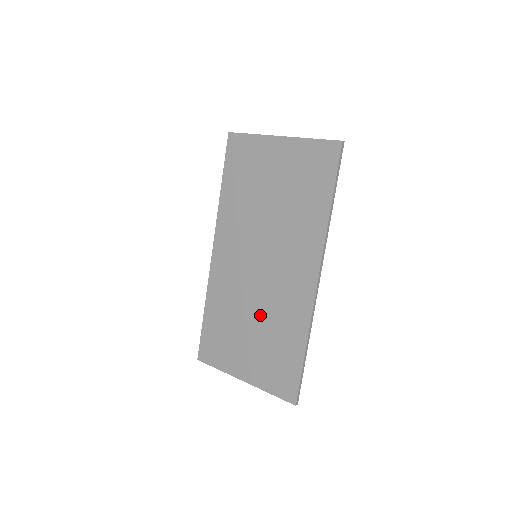
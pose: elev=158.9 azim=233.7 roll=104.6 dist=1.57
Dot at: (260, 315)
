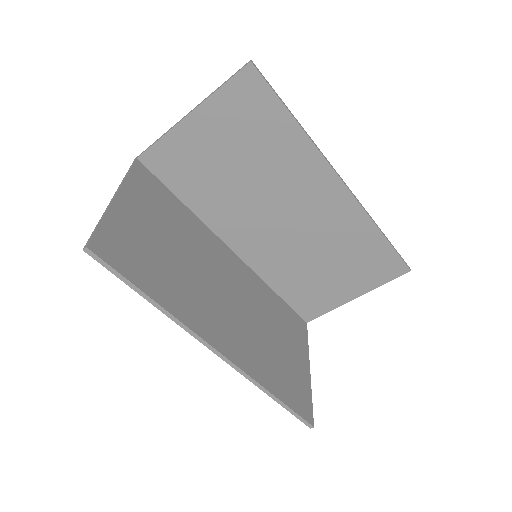
Dot at: occluded
